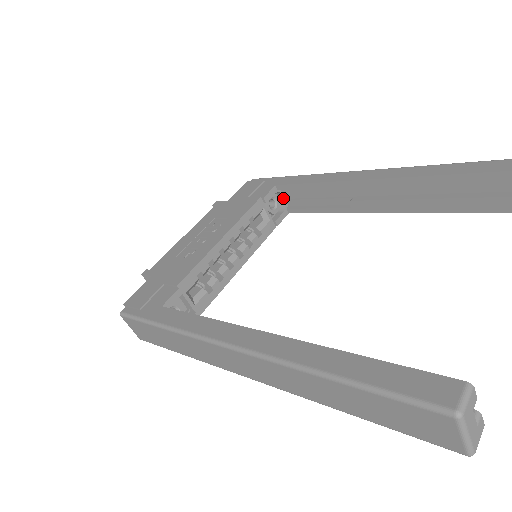
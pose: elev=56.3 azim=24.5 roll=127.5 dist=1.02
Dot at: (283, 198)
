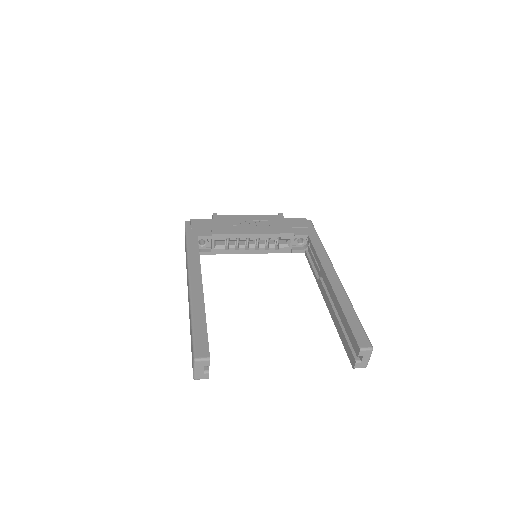
Dot at: (308, 244)
